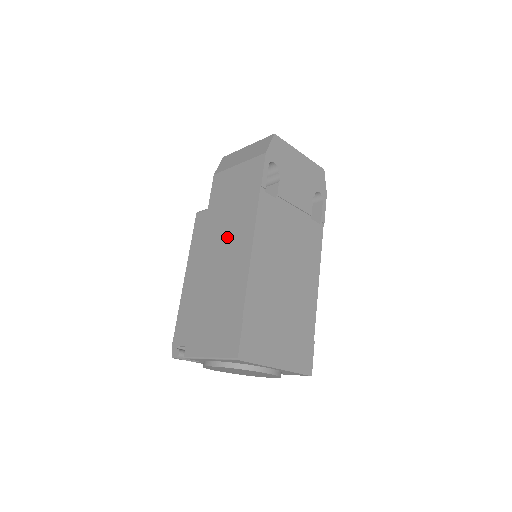
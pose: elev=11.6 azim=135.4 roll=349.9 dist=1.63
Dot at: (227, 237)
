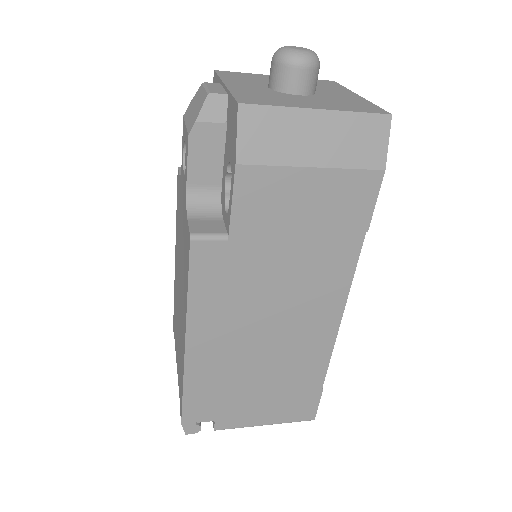
Dot at: (290, 299)
